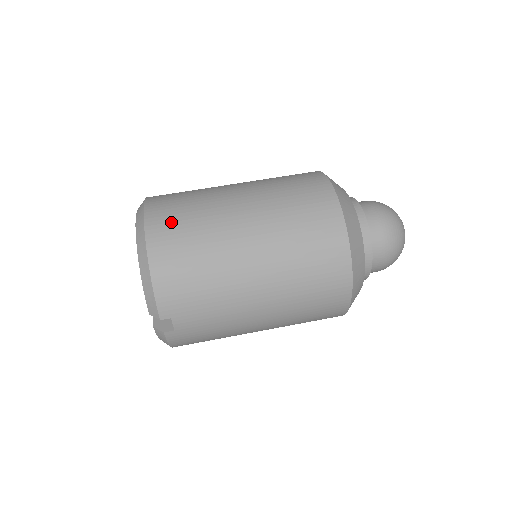
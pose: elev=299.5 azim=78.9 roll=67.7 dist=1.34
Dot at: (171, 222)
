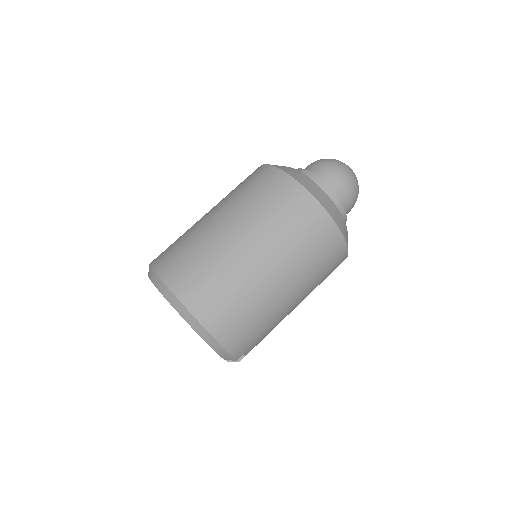
Dot at: (210, 298)
